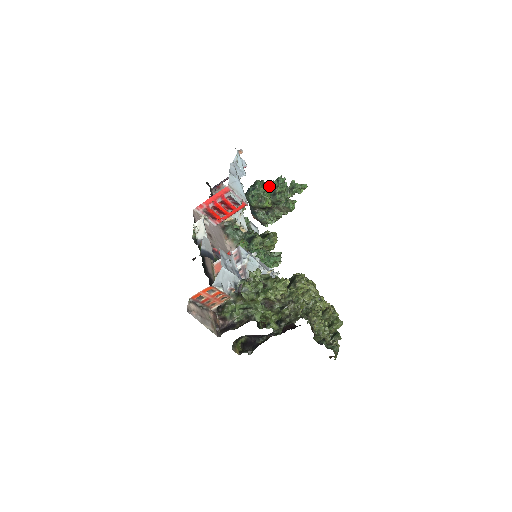
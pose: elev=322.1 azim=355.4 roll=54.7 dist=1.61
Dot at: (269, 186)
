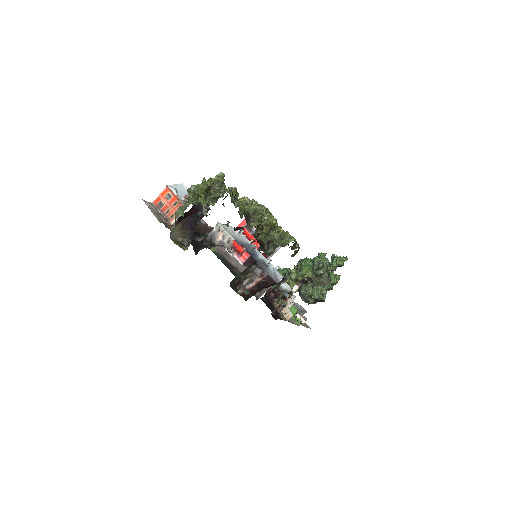
Dot at: (309, 260)
